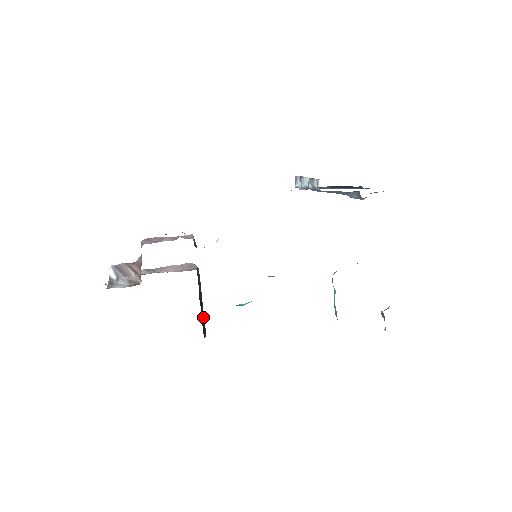
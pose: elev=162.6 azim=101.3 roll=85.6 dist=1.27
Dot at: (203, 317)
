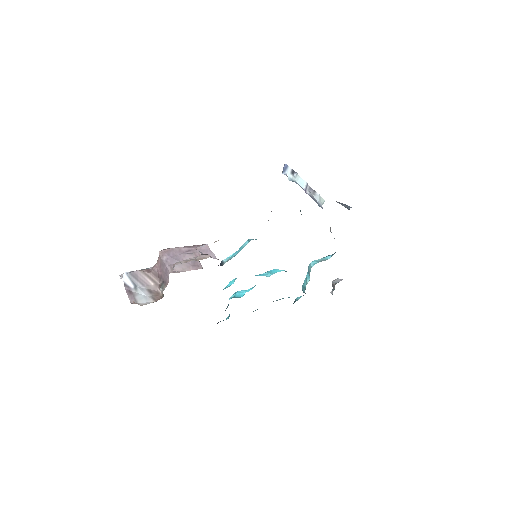
Dot at: occluded
